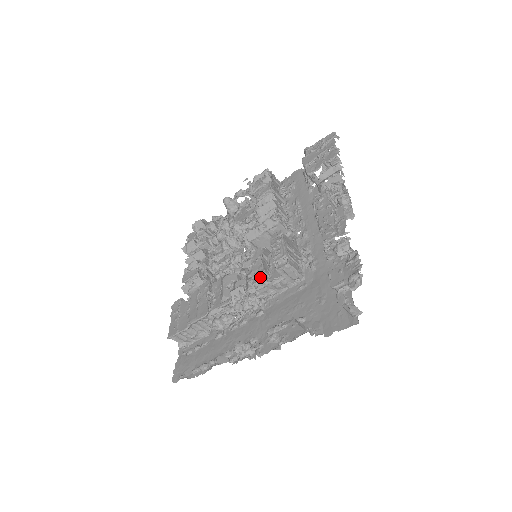
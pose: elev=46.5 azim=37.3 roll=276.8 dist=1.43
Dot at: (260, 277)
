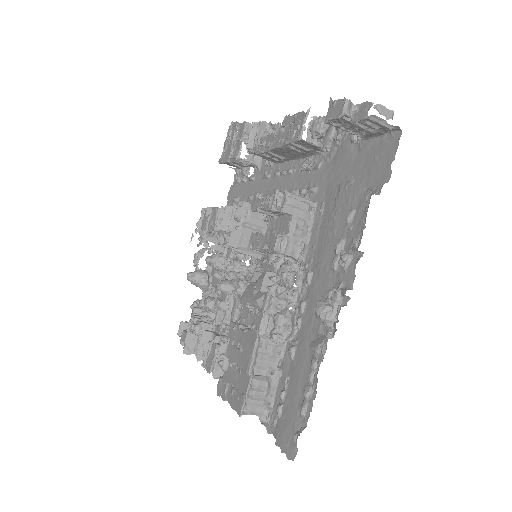
Dot at: (274, 238)
